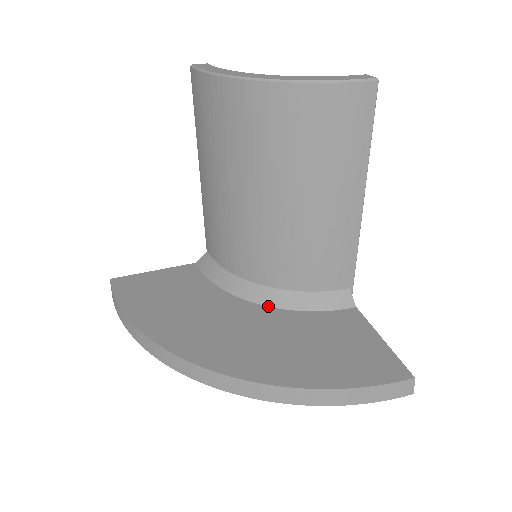
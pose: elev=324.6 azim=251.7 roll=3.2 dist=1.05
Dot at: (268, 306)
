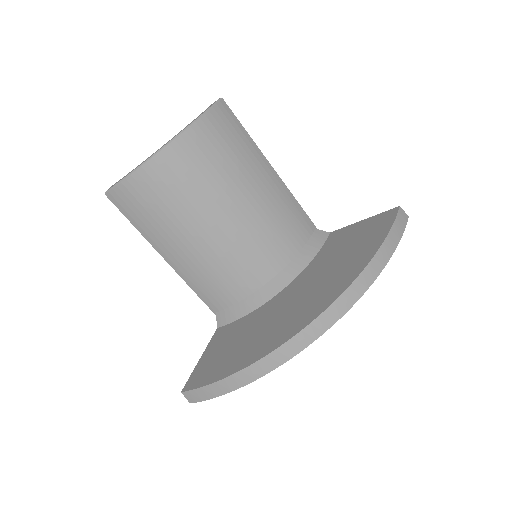
Dot at: (292, 281)
